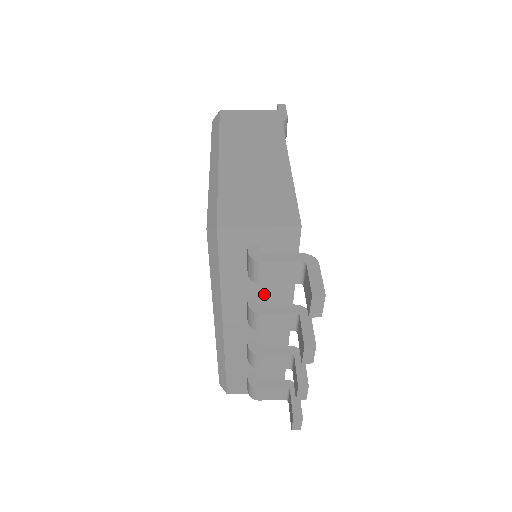
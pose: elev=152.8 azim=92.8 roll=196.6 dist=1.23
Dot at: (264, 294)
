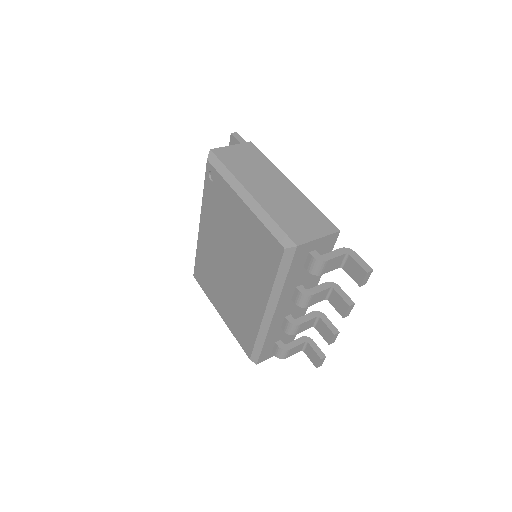
Dot at: (306, 281)
